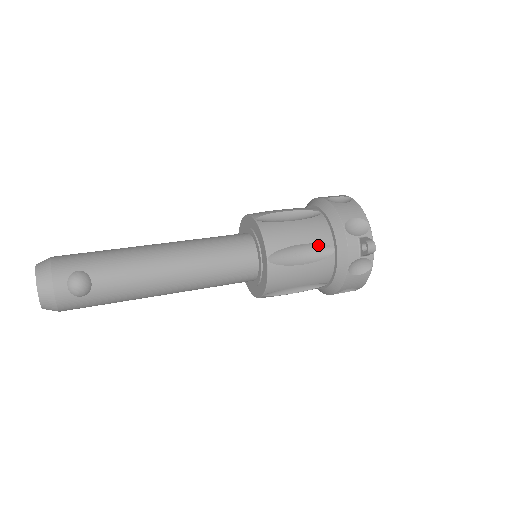
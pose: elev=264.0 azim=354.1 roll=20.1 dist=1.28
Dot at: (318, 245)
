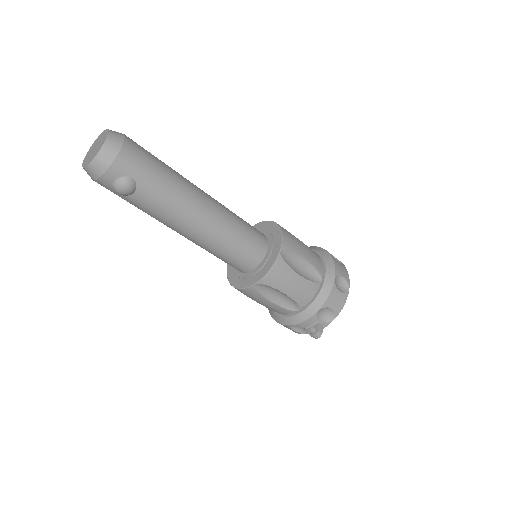
Dot at: (294, 301)
